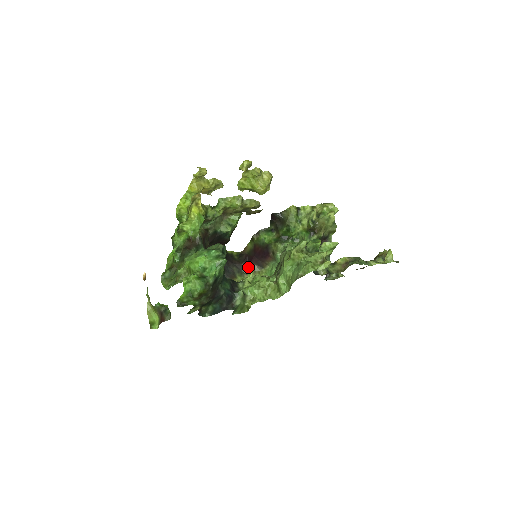
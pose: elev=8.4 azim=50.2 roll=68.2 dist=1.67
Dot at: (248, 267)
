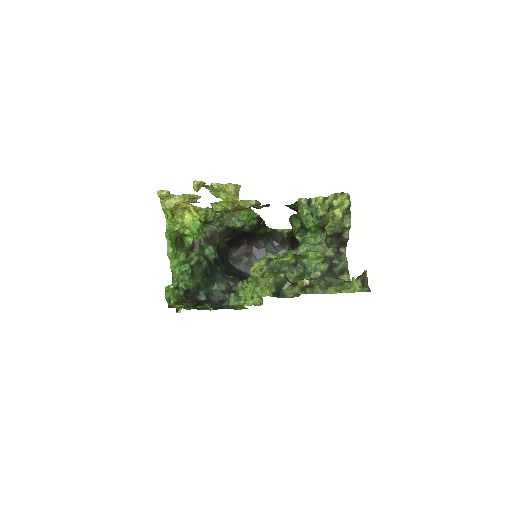
Dot at: (292, 249)
